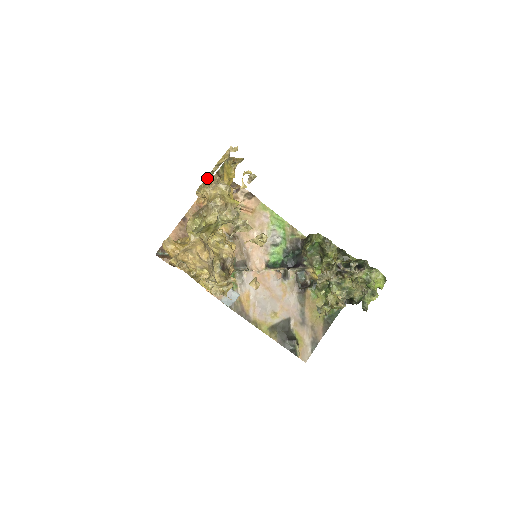
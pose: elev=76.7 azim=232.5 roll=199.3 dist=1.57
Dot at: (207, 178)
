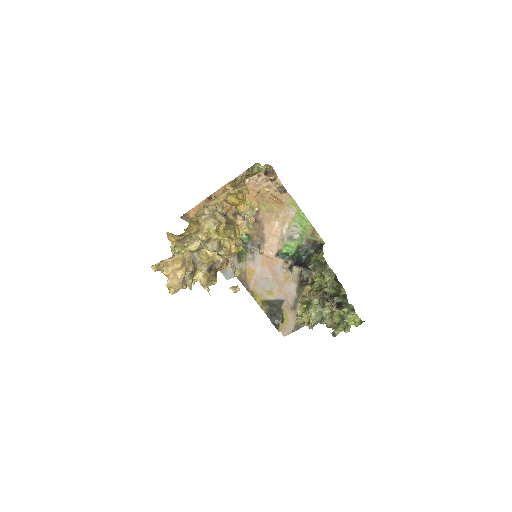
Dot at: (202, 209)
